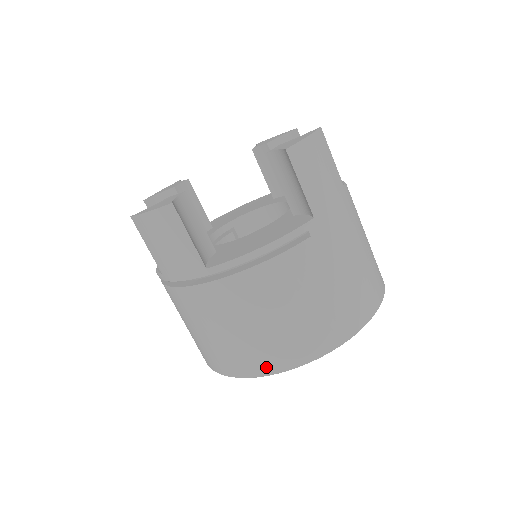
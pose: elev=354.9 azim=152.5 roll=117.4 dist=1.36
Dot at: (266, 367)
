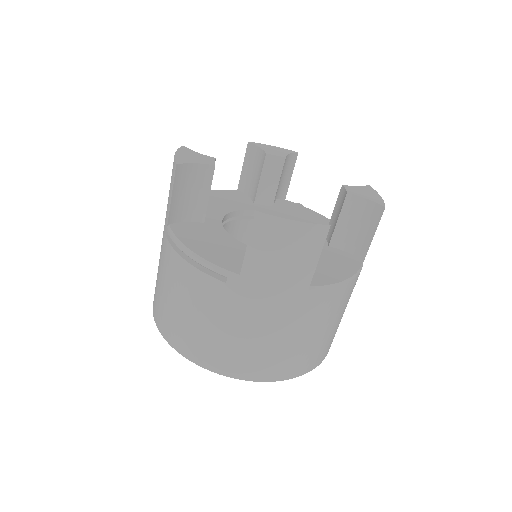
Dot at: (156, 316)
